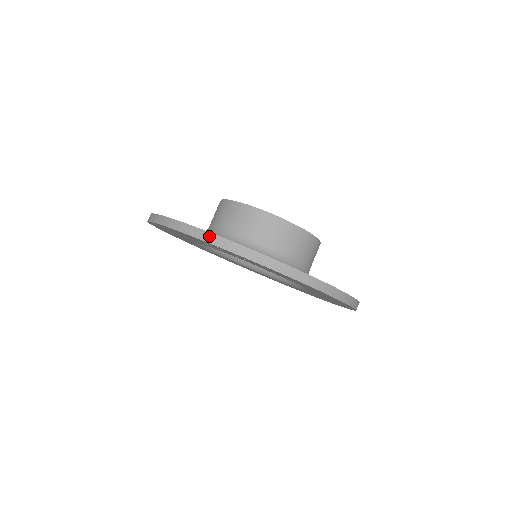
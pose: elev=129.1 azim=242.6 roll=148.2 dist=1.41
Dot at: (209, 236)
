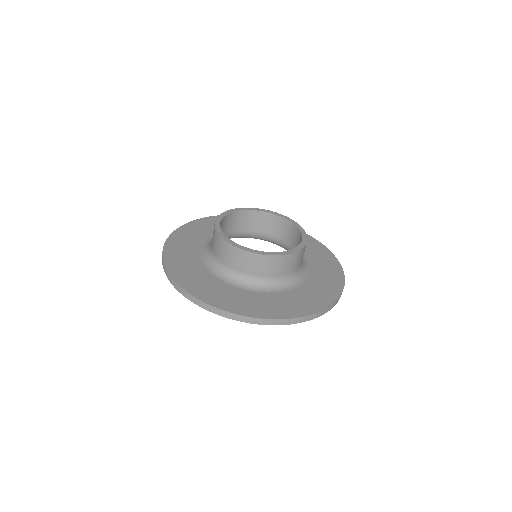
Dot at: (240, 317)
